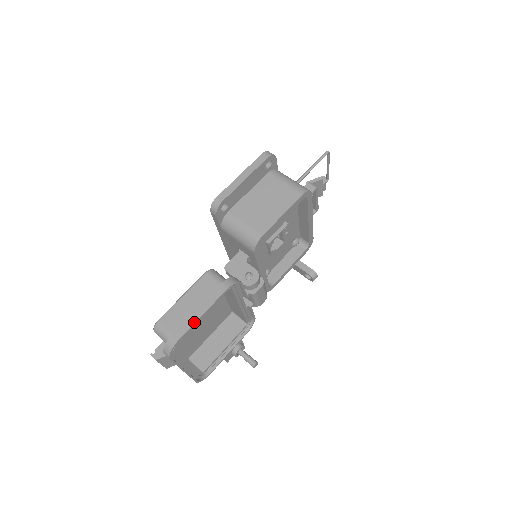
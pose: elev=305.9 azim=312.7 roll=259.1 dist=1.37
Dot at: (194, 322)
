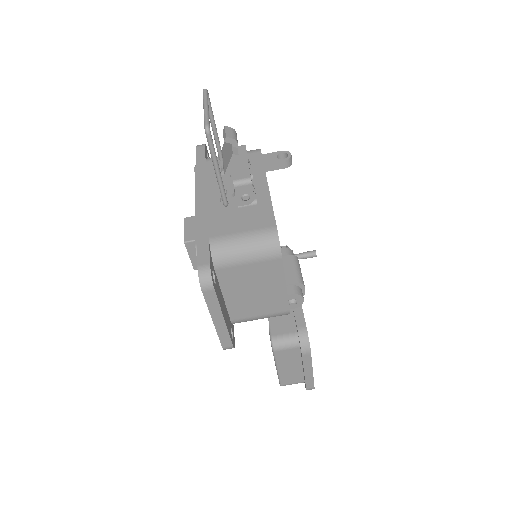
Dot at: (312, 378)
